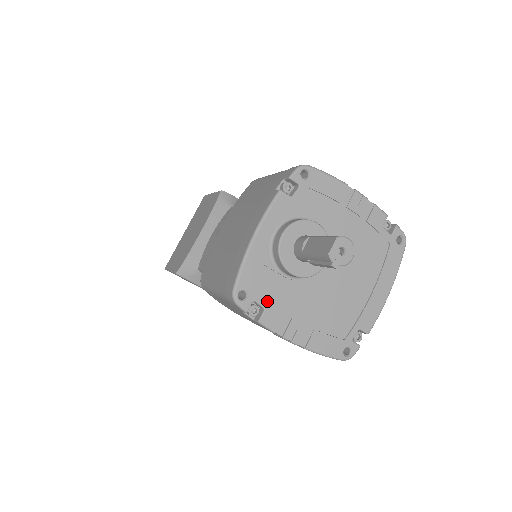
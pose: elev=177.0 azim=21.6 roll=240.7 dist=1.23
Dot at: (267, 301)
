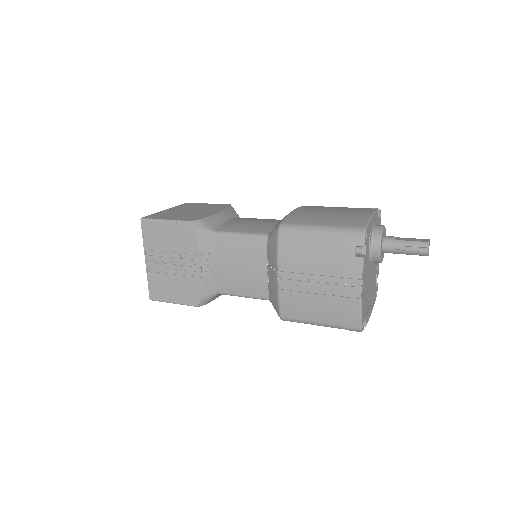
Dot at: (366, 252)
